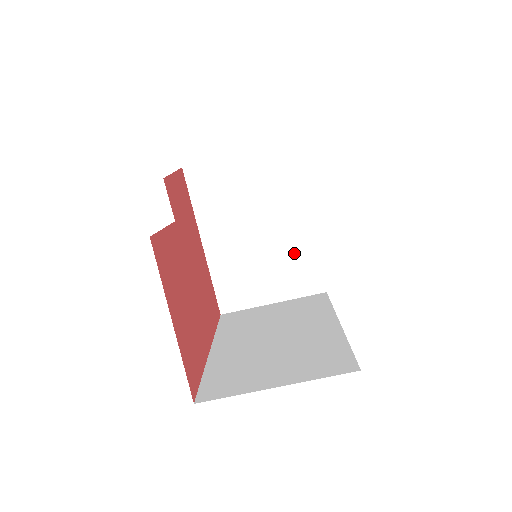
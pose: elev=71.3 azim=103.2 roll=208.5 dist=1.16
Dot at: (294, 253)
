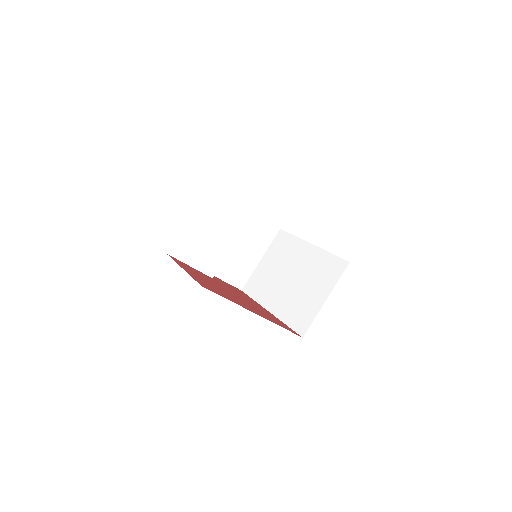
Dot at: (316, 266)
